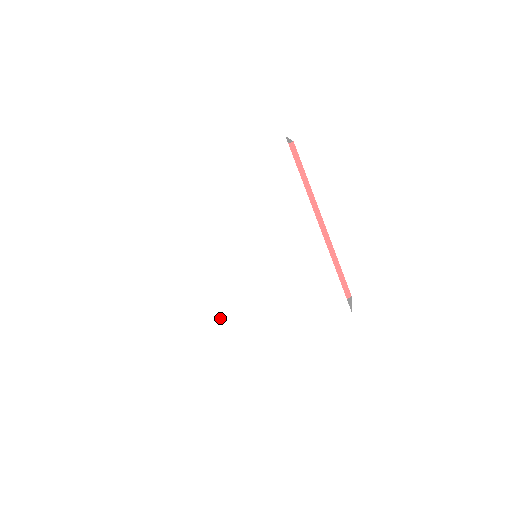
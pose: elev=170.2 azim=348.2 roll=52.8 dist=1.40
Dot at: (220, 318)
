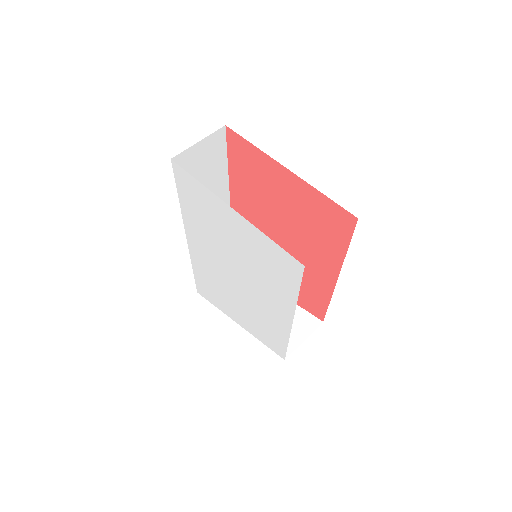
Dot at: (201, 268)
